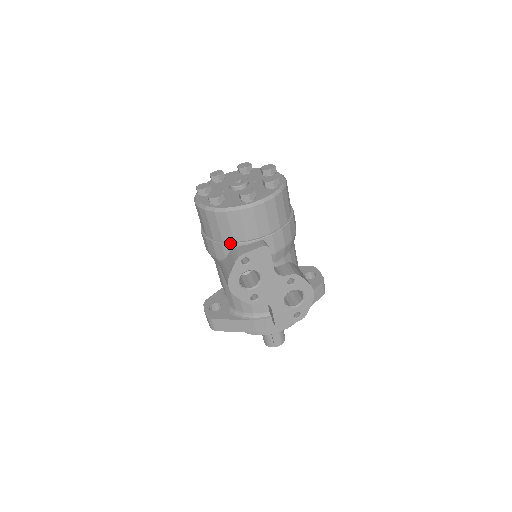
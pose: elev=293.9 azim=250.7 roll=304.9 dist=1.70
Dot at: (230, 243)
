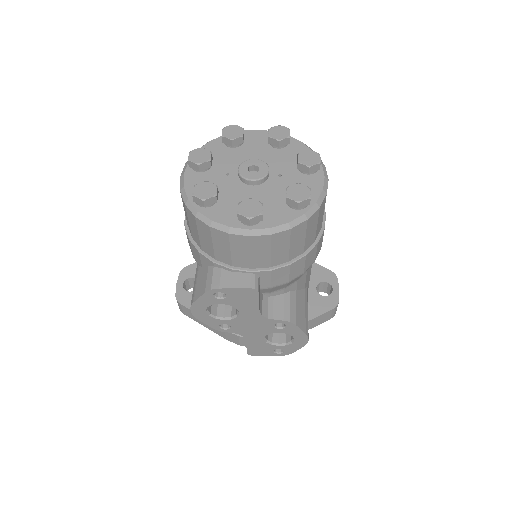
Dot at: (209, 259)
